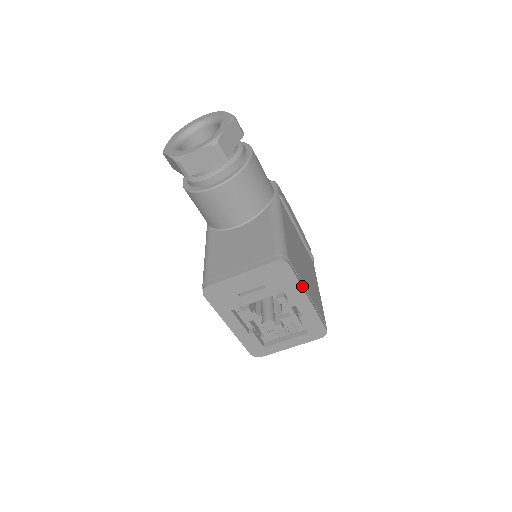
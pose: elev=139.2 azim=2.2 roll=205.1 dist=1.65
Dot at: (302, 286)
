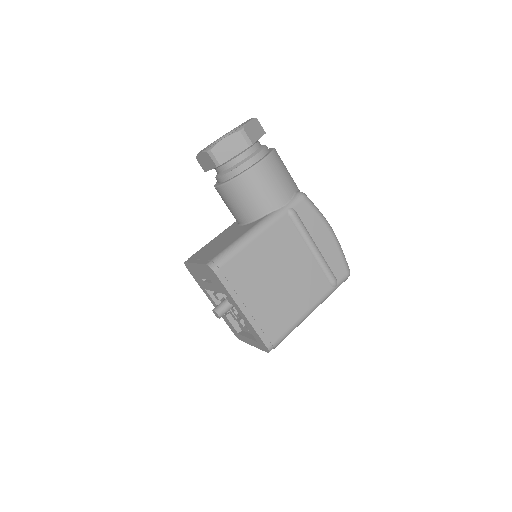
Dot at: (234, 296)
